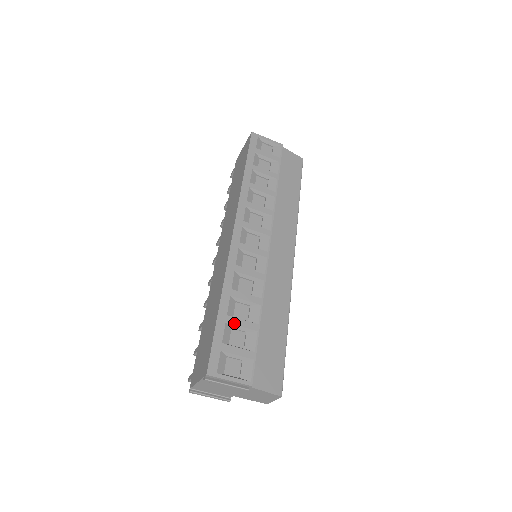
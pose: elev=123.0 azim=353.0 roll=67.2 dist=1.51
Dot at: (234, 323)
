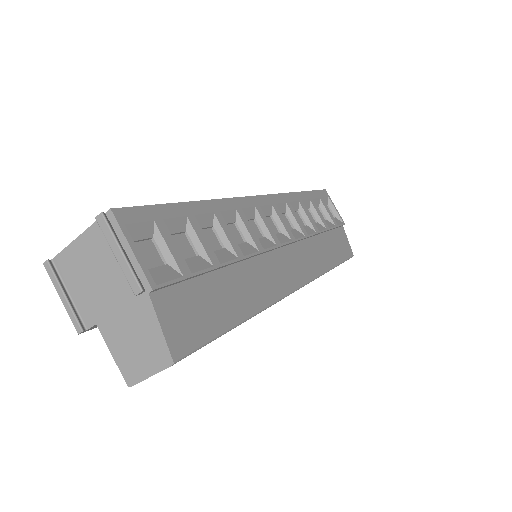
Dot at: (195, 228)
